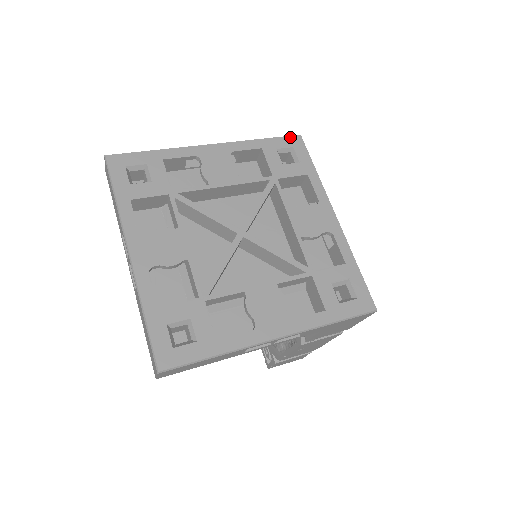
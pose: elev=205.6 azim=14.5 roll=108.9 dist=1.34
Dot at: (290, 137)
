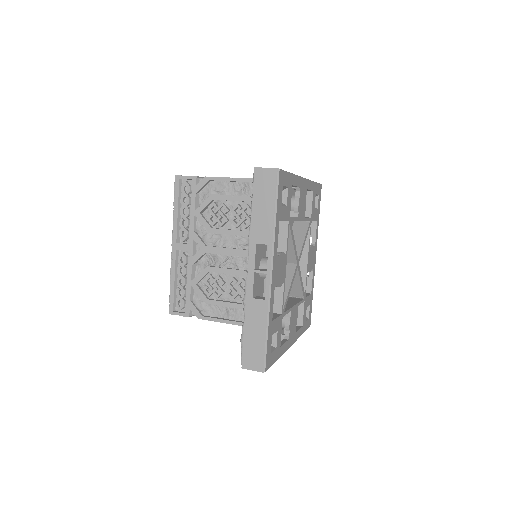
Dot at: (320, 185)
